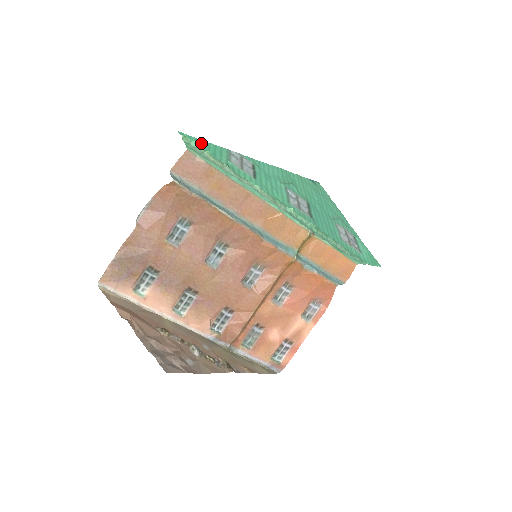
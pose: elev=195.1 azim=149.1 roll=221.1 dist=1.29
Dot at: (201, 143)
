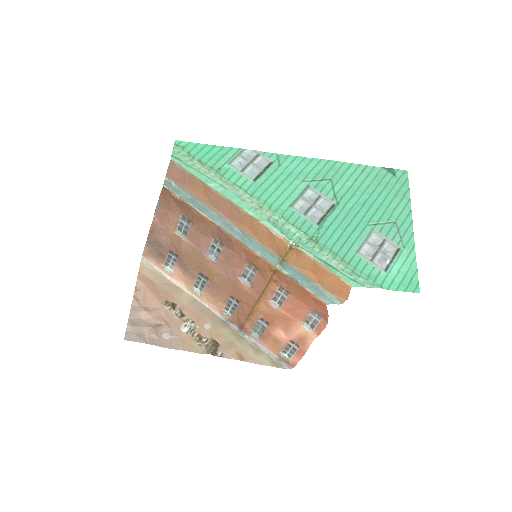
Dot at: (201, 148)
